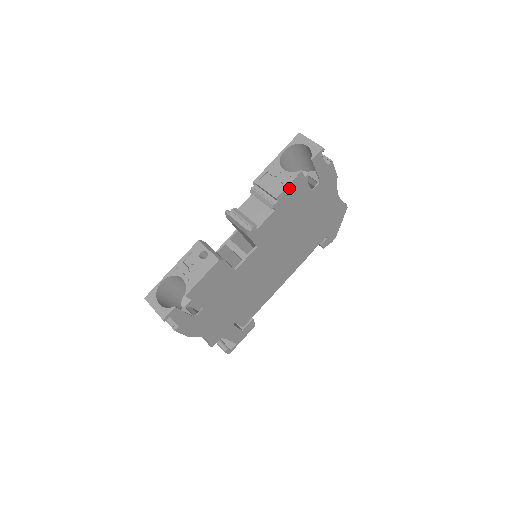
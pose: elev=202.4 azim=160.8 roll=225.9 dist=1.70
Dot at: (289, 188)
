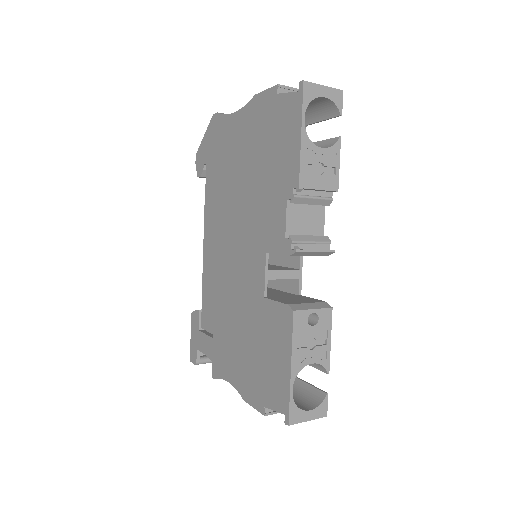
Dot at: (334, 167)
